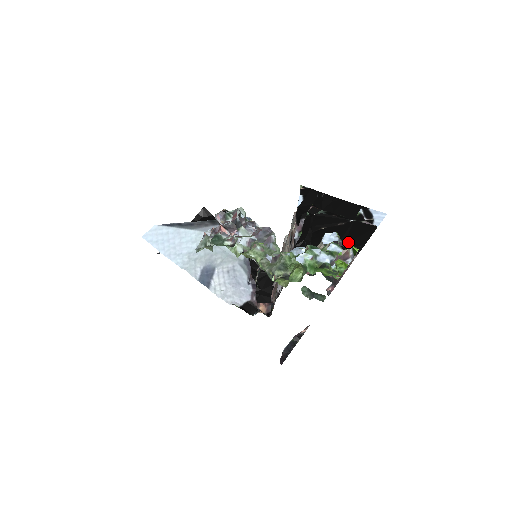
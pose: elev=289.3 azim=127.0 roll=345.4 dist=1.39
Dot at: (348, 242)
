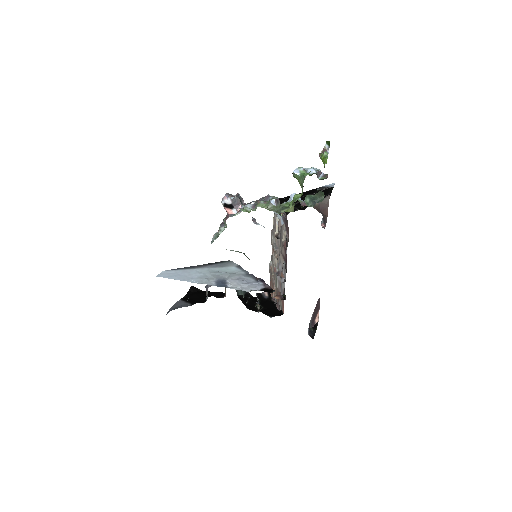
Dot at: occluded
